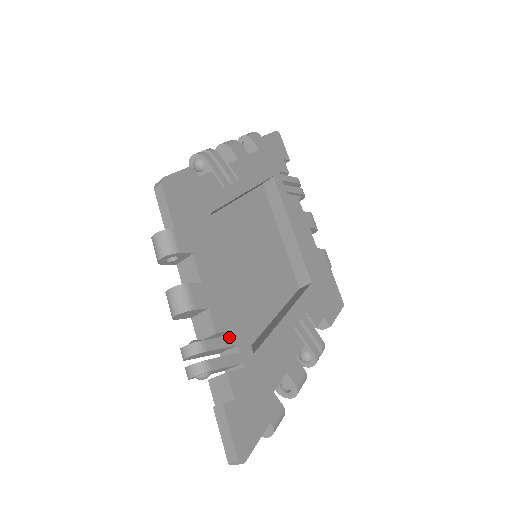
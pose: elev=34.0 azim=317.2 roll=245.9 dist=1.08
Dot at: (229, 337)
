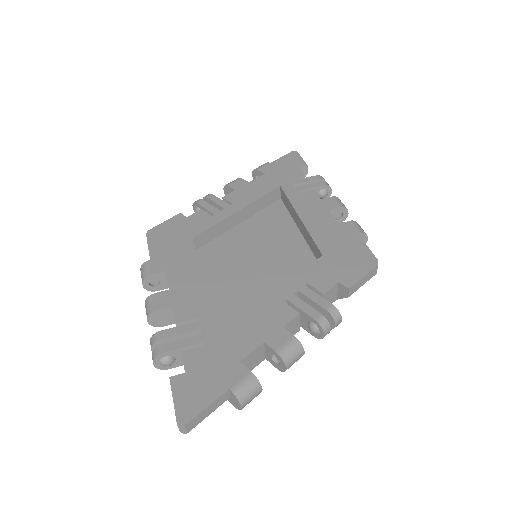
Dot at: (191, 324)
